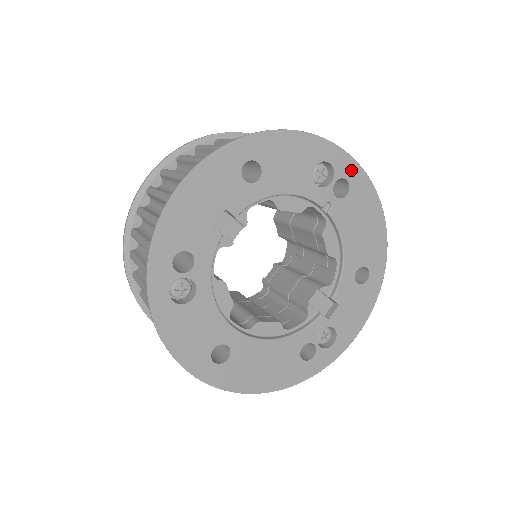
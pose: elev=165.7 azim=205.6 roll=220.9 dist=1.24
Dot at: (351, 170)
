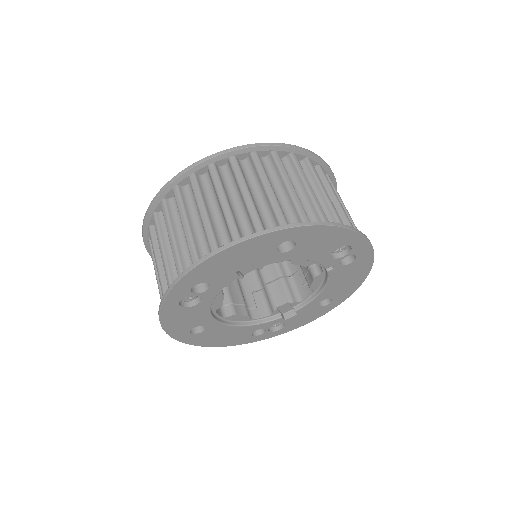
Dot at: (364, 251)
